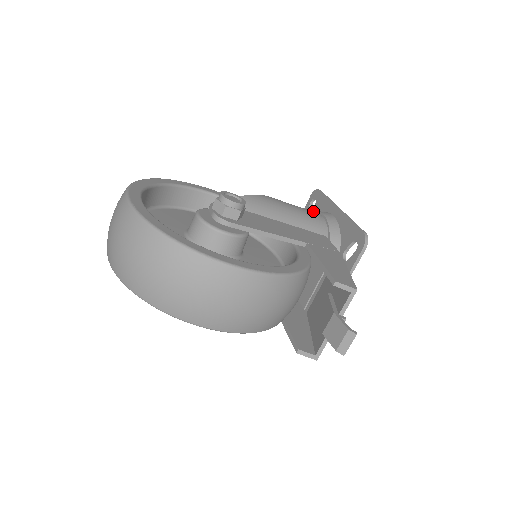
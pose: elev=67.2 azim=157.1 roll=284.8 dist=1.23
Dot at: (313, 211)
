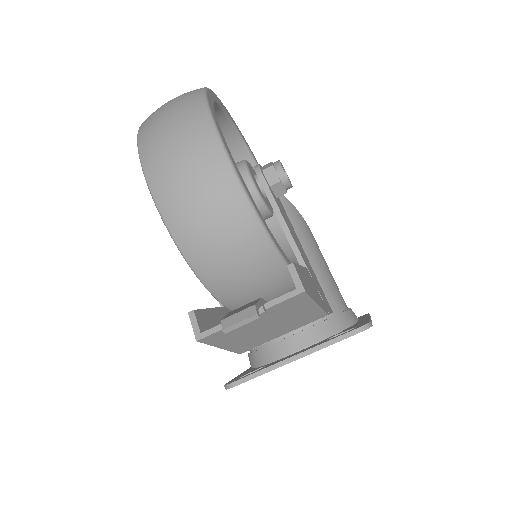
Dot at: occluded
